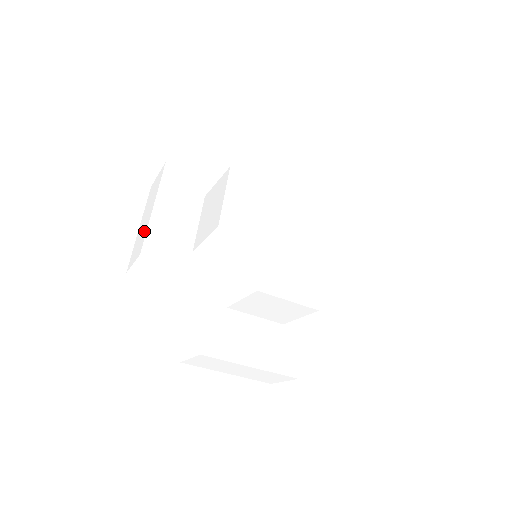
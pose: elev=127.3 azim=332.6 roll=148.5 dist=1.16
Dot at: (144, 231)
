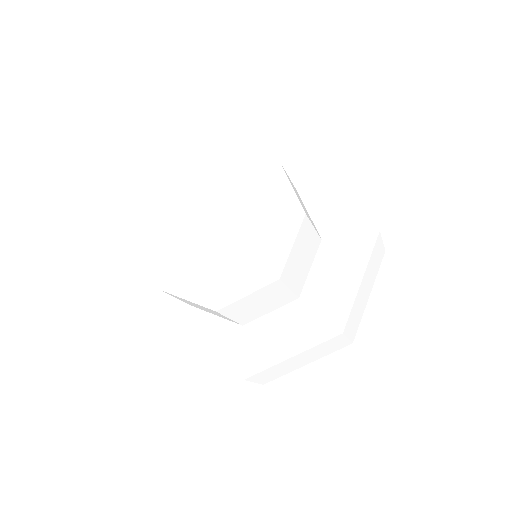
Dot at: occluded
